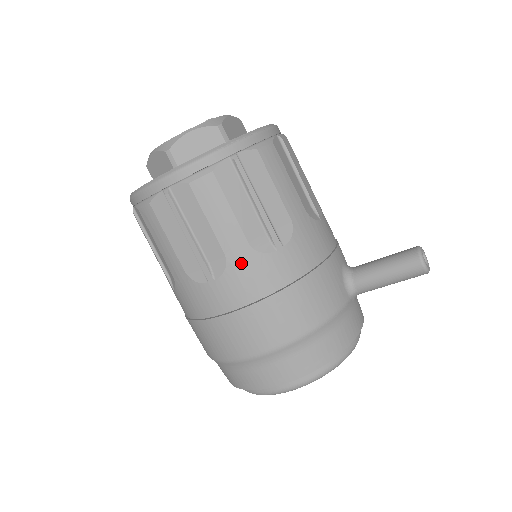
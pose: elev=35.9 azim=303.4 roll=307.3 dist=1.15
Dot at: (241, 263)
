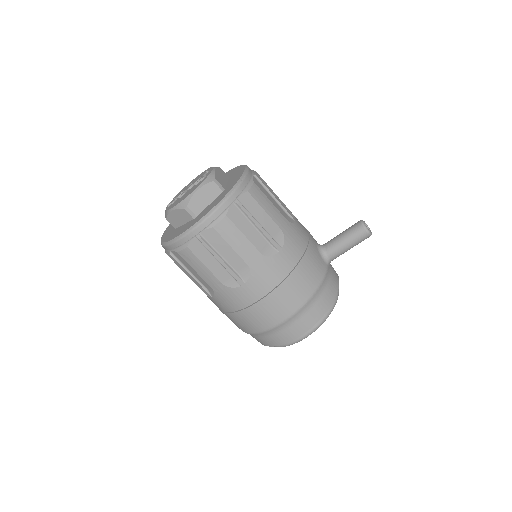
Dot at: (259, 267)
